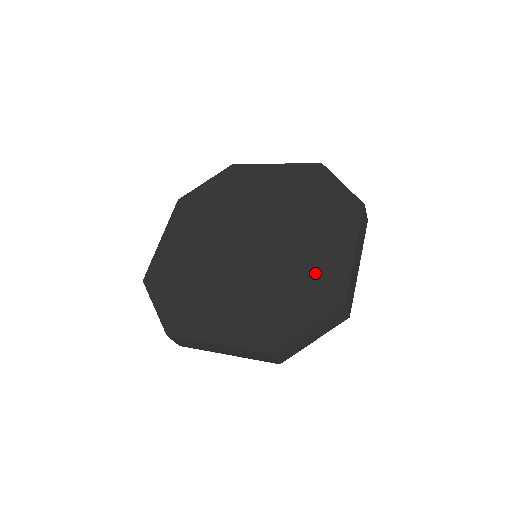
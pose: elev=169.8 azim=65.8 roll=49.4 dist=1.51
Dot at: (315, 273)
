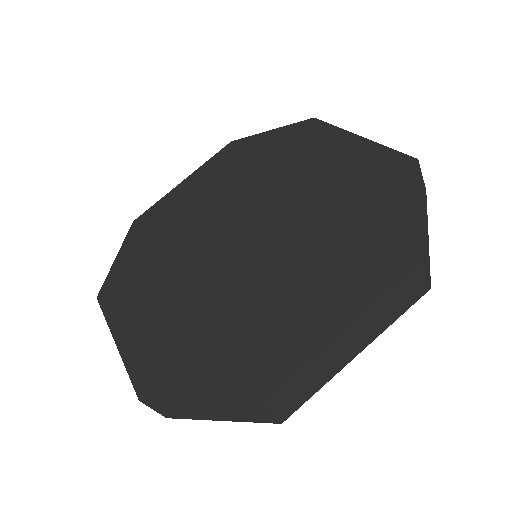
Dot at: (268, 326)
